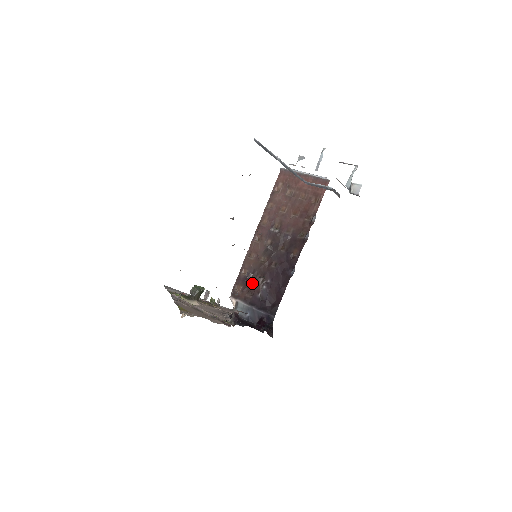
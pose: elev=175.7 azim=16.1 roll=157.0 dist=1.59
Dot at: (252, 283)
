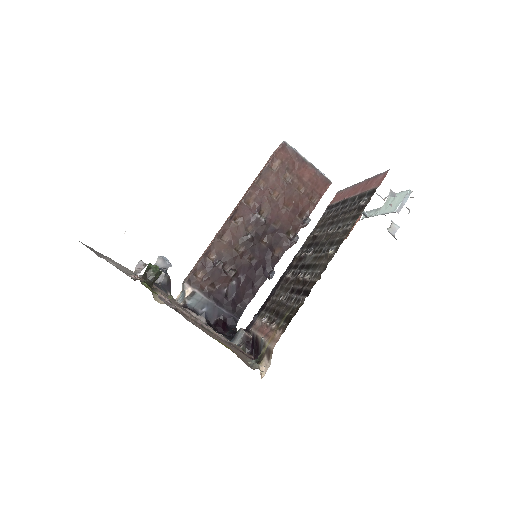
Dot at: (221, 274)
